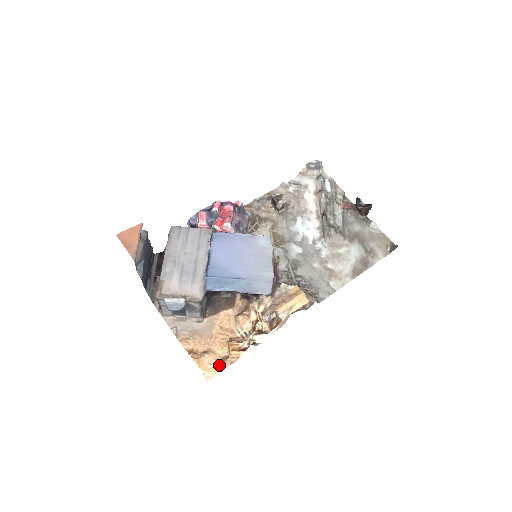
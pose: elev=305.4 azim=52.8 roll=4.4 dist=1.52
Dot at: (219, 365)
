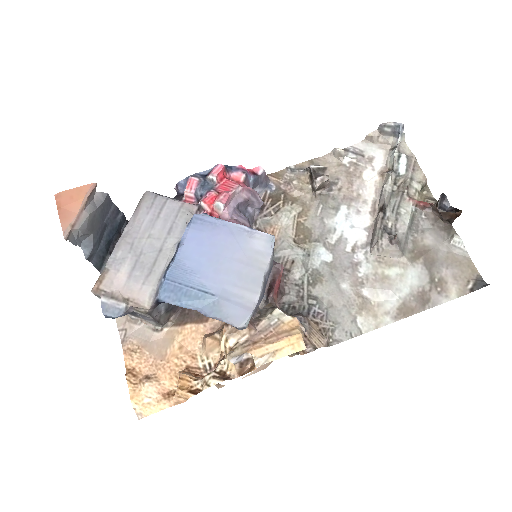
Dot at: (159, 402)
